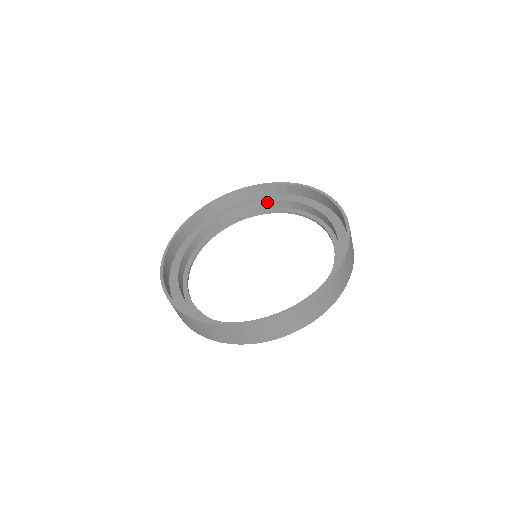
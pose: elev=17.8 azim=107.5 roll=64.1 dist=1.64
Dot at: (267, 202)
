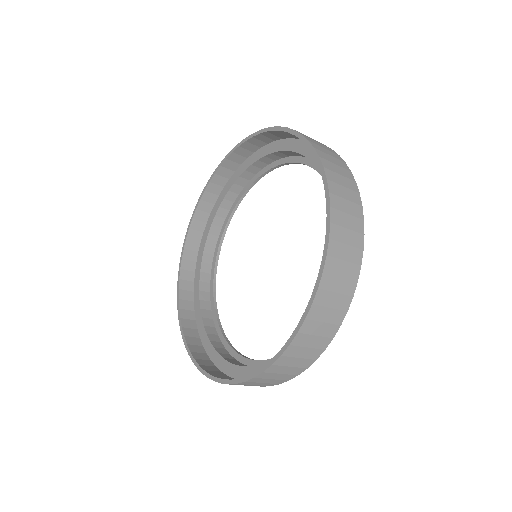
Dot at: (278, 152)
